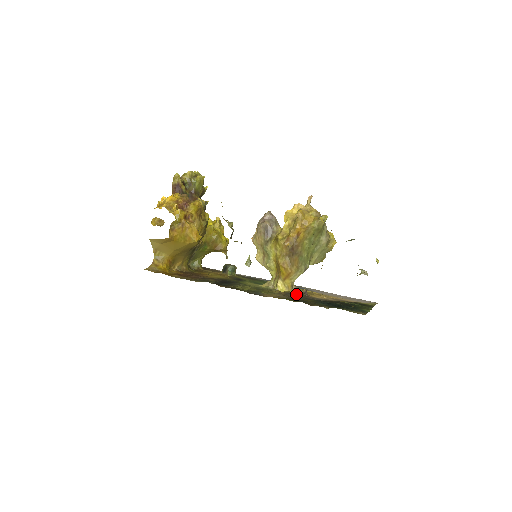
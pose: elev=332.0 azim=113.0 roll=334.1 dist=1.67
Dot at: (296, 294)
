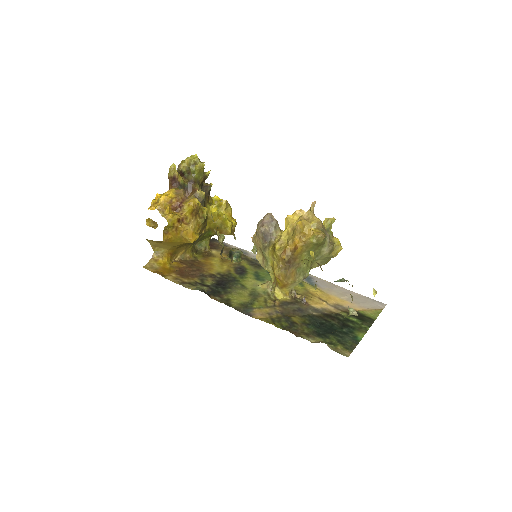
Dot at: (292, 304)
